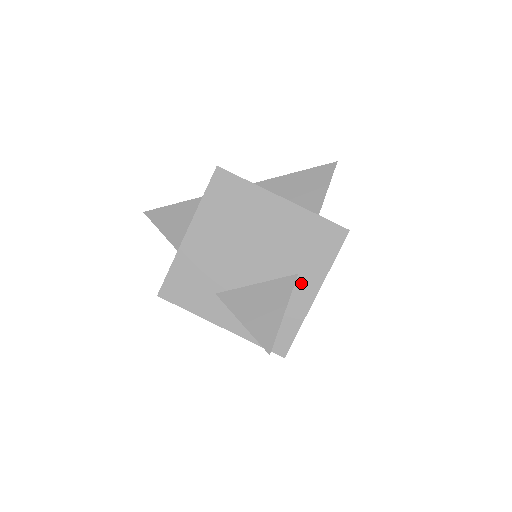
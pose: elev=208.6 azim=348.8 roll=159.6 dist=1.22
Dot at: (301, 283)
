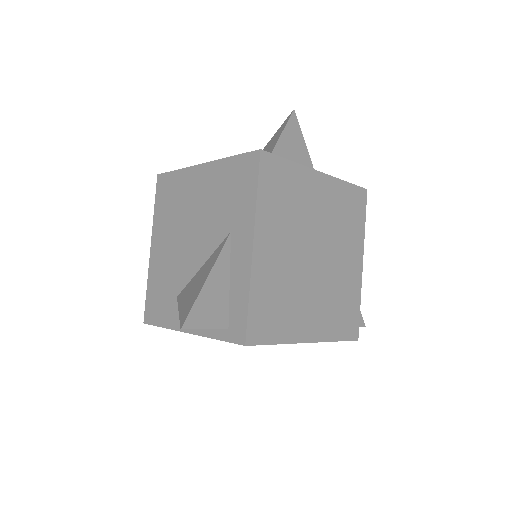
Dot at: (236, 240)
